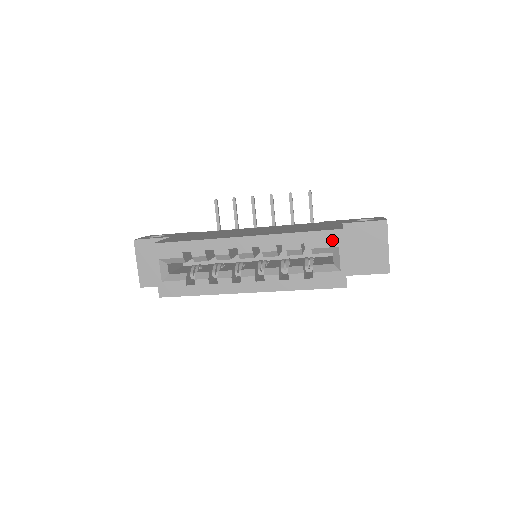
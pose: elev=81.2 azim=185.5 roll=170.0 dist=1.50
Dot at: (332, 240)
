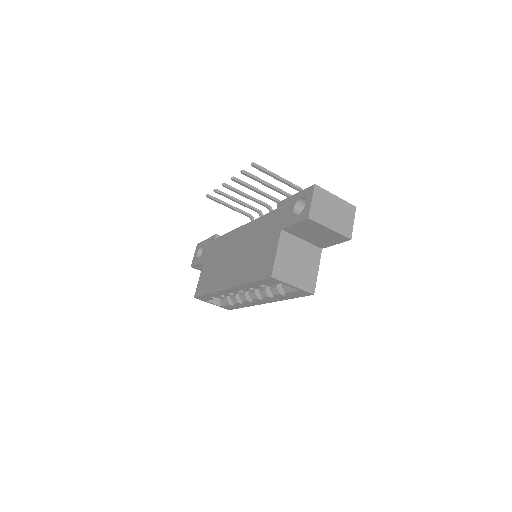
Dot at: (273, 282)
